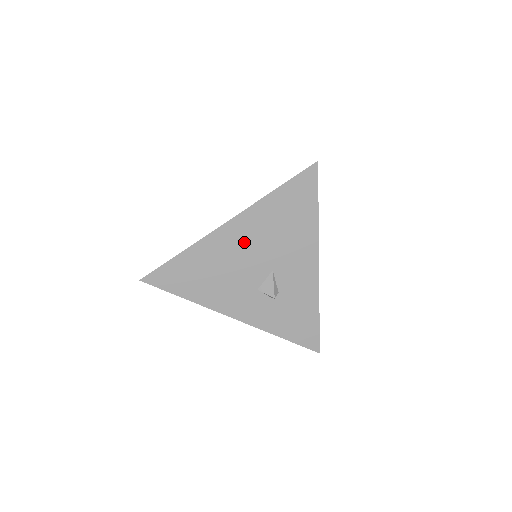
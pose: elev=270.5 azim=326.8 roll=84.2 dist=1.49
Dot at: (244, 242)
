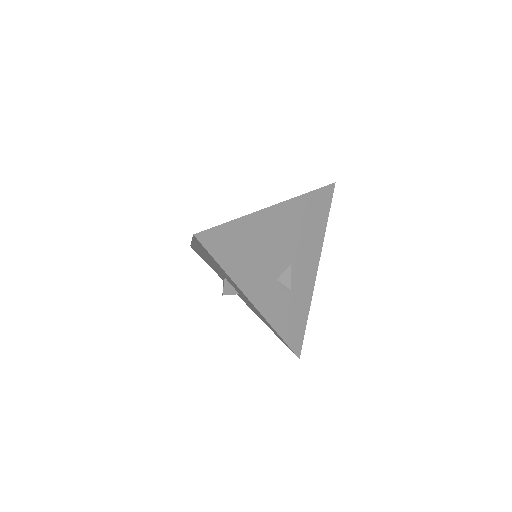
Dot at: (280, 229)
